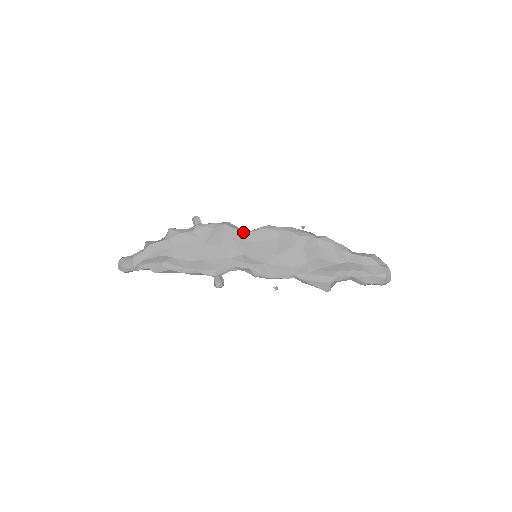
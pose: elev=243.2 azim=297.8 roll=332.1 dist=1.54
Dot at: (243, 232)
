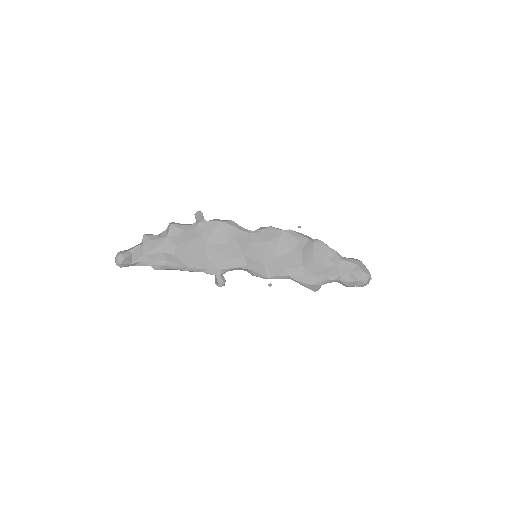
Dot at: (246, 233)
